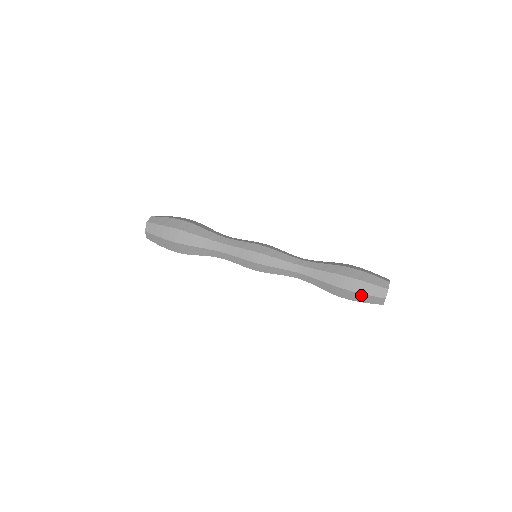
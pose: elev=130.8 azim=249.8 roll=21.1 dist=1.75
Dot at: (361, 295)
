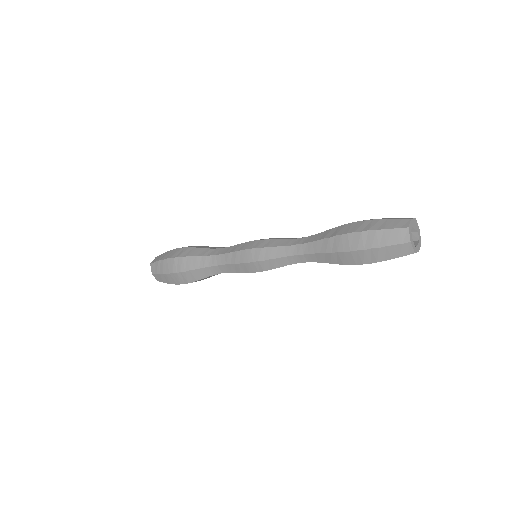
Dot at: (377, 250)
